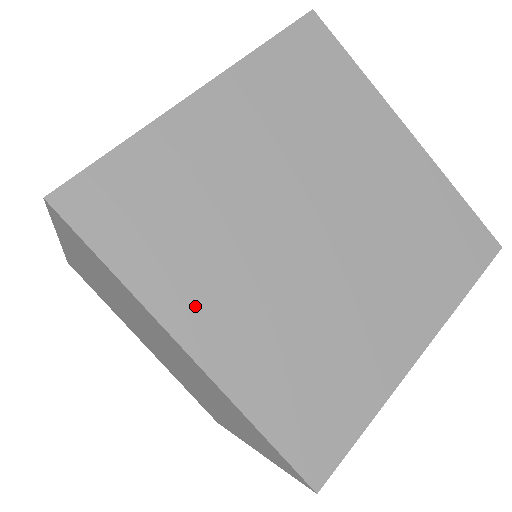
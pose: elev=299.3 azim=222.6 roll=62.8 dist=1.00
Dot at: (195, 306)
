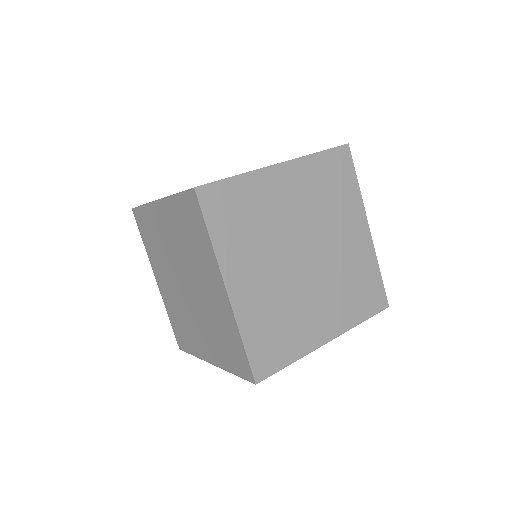
Dot at: (315, 332)
